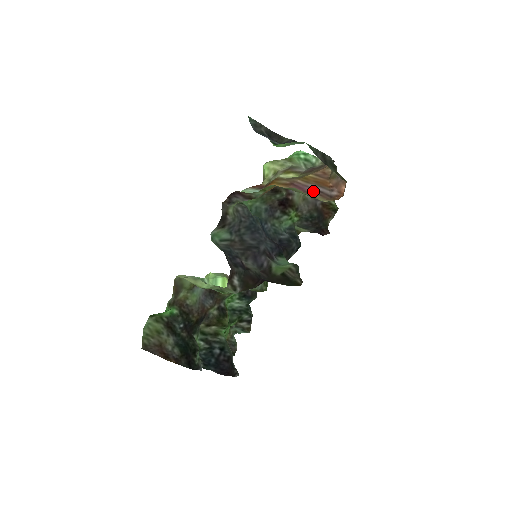
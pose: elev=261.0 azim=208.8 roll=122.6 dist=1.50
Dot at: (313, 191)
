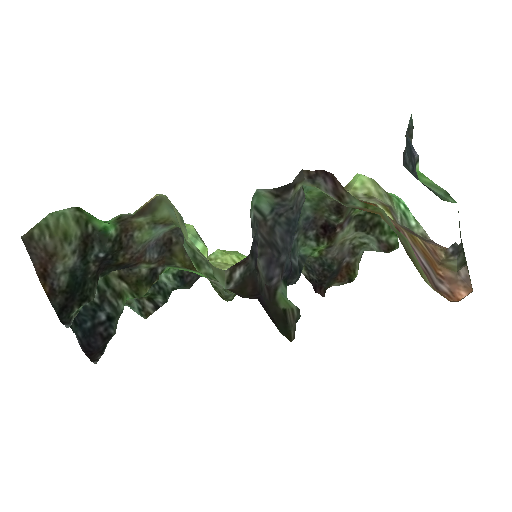
Dot at: (419, 261)
